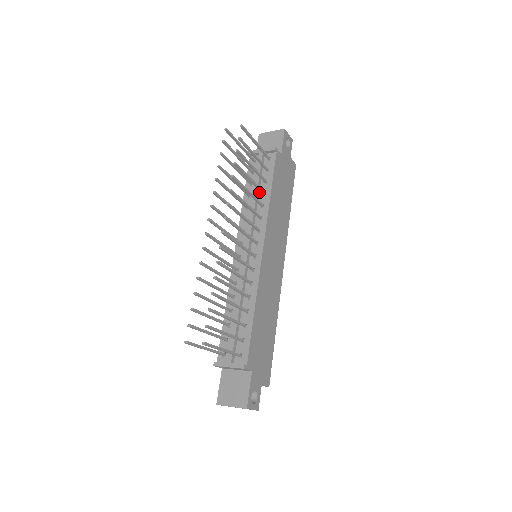
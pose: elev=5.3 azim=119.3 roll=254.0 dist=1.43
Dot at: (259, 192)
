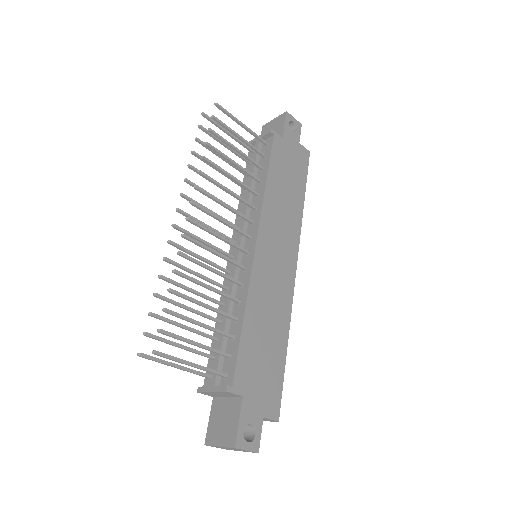
Dot at: (255, 182)
